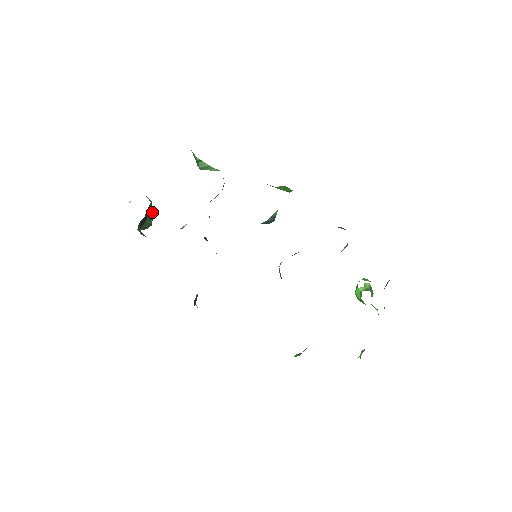
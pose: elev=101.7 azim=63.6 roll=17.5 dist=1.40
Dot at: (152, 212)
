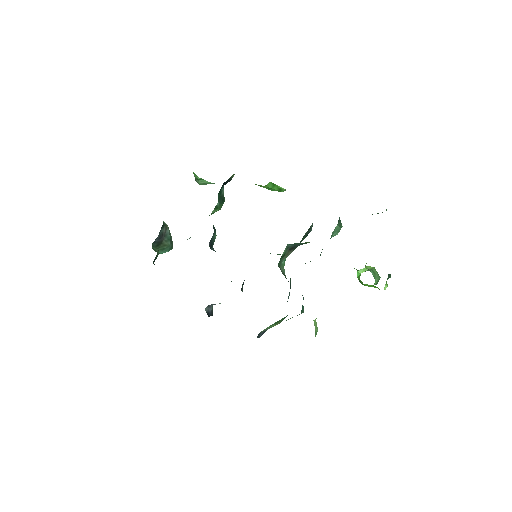
Dot at: (170, 235)
